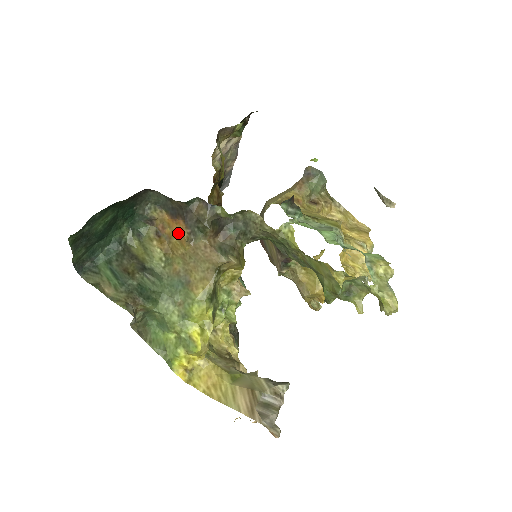
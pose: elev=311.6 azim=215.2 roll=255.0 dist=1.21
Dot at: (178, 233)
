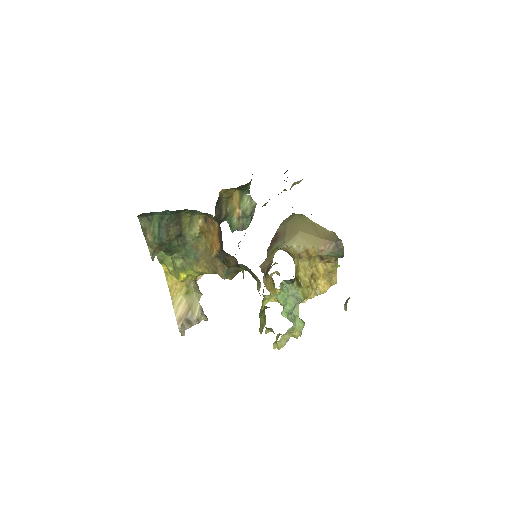
Dot at: (214, 242)
